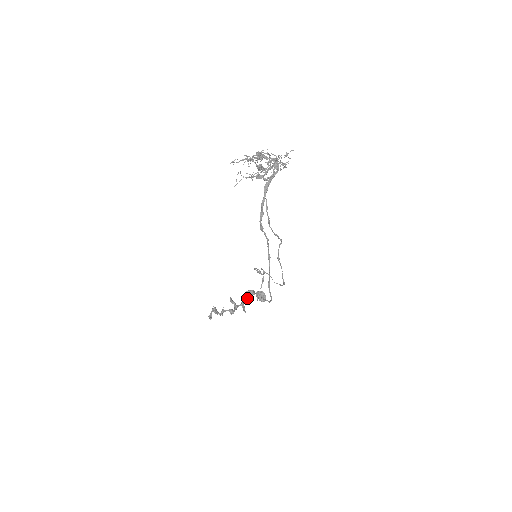
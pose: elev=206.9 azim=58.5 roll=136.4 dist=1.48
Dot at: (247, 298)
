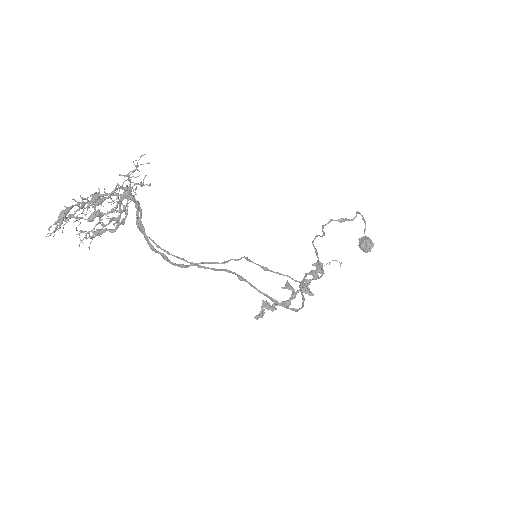
Dot at: (312, 275)
